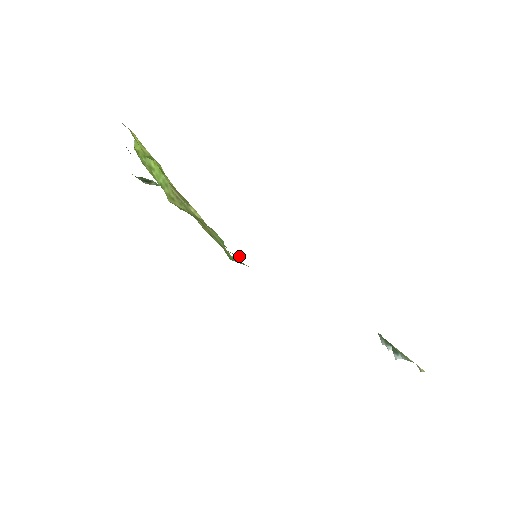
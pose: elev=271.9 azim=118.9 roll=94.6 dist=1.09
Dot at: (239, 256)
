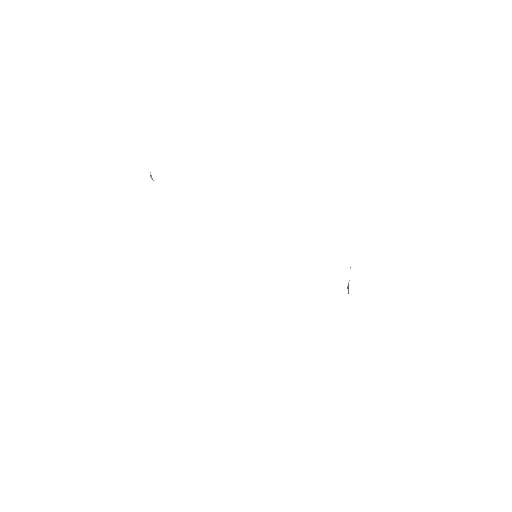
Dot at: occluded
